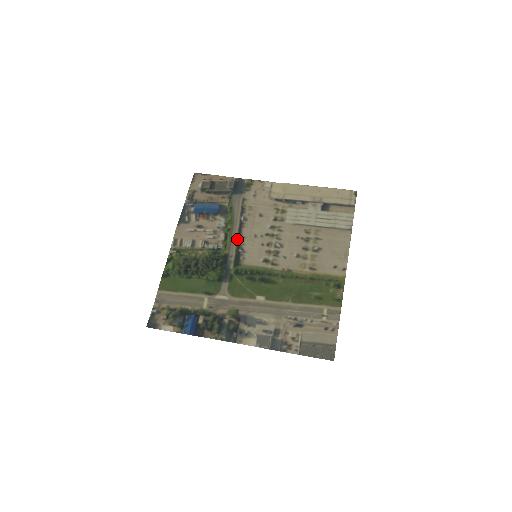
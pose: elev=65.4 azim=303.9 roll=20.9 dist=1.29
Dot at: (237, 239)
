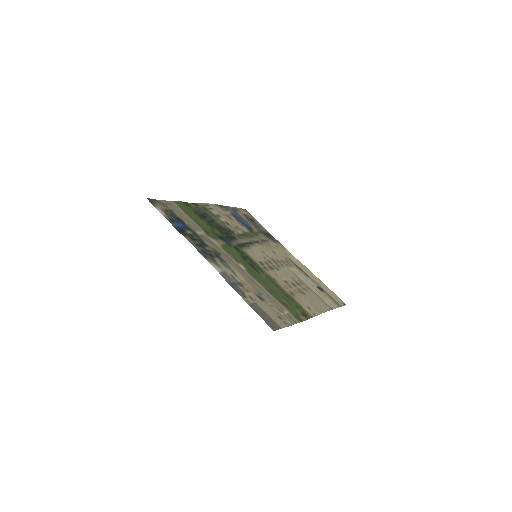
Dot at: (250, 241)
